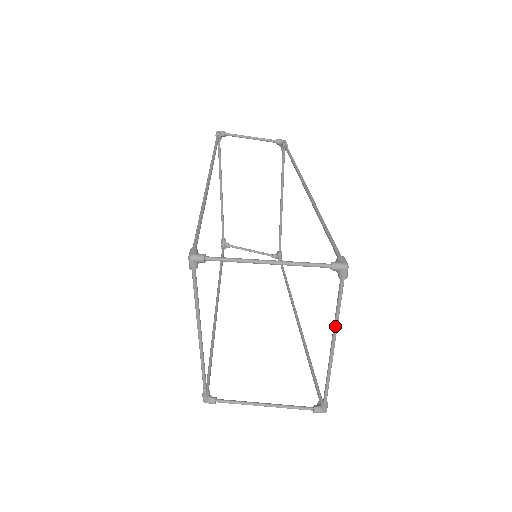
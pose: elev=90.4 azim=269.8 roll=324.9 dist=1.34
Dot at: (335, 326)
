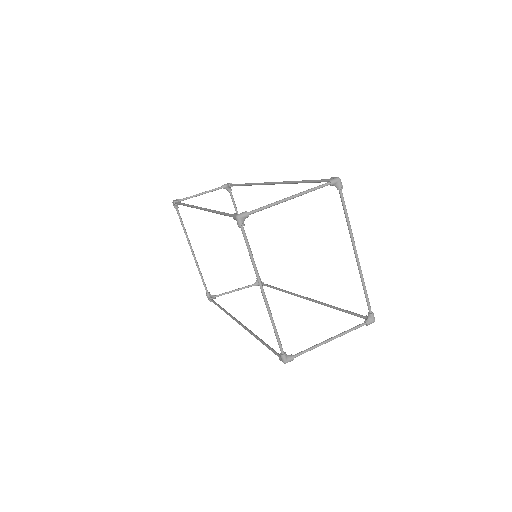
Dot at: (351, 232)
